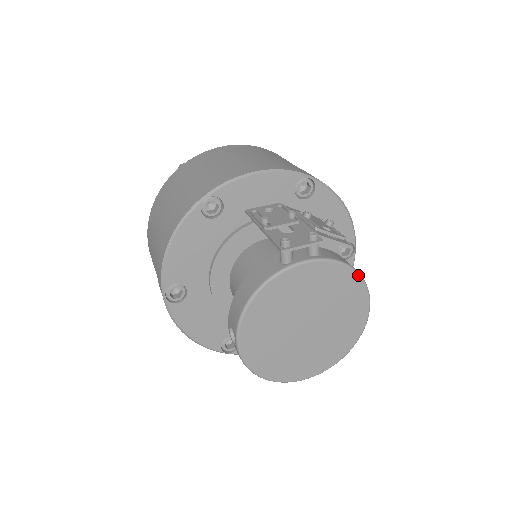
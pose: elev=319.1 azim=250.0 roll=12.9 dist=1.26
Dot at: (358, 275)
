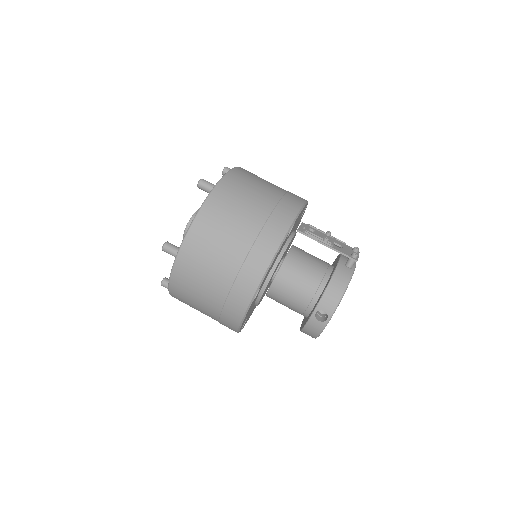
Dot at: occluded
